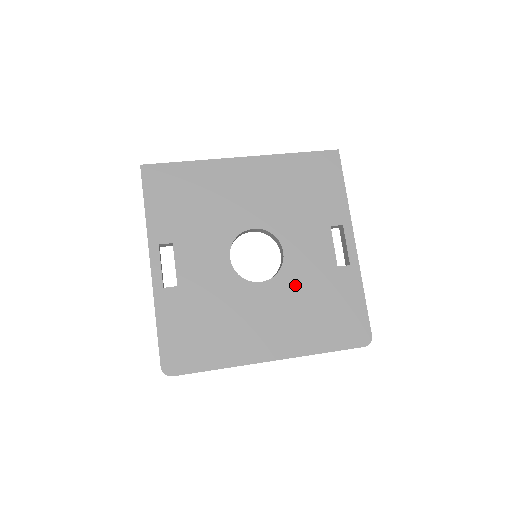
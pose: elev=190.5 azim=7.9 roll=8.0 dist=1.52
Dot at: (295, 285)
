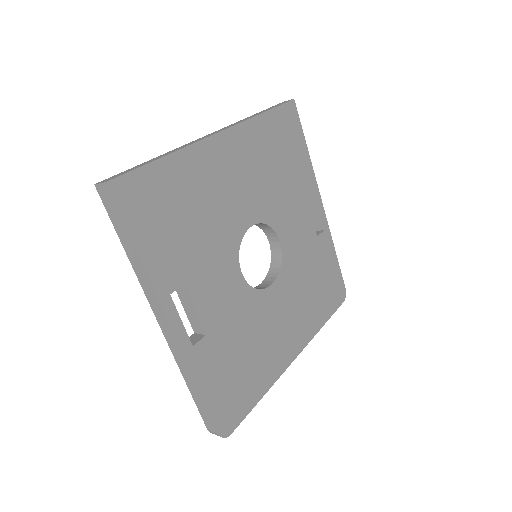
Dot at: (295, 272)
